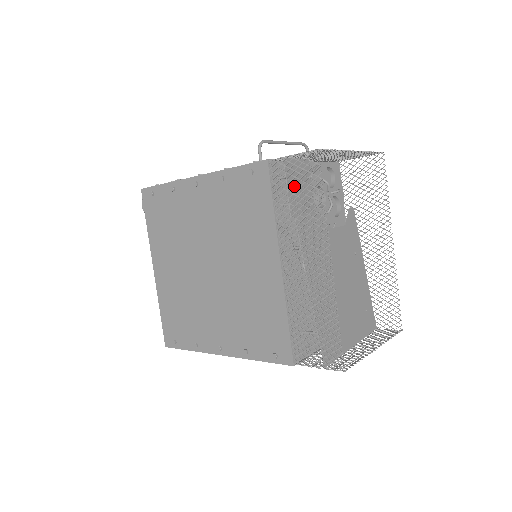
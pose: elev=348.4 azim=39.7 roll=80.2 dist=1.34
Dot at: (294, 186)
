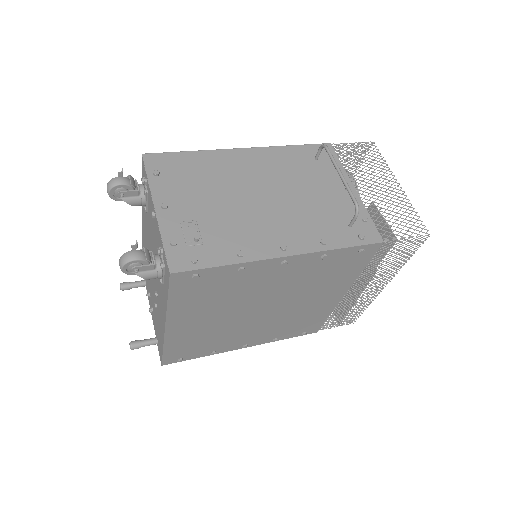
Dot at: occluded
